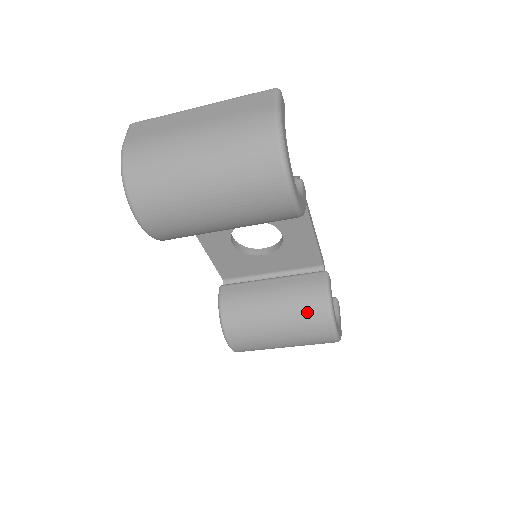
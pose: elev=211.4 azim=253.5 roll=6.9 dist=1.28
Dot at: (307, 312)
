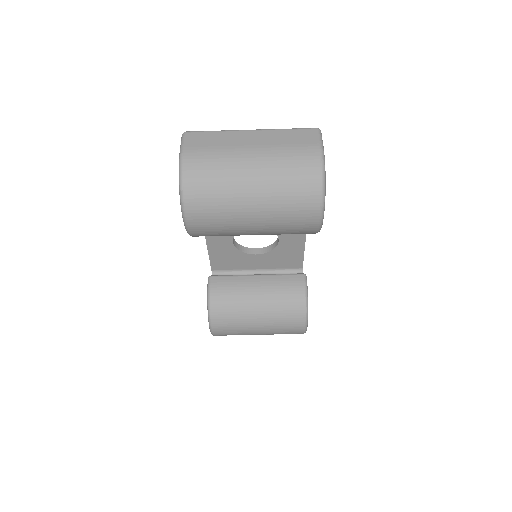
Dot at: (287, 307)
